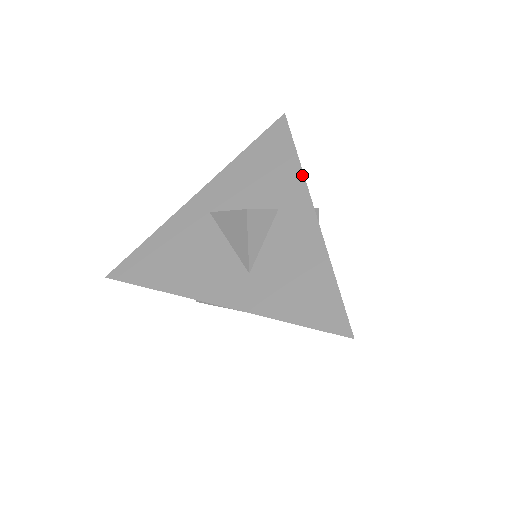
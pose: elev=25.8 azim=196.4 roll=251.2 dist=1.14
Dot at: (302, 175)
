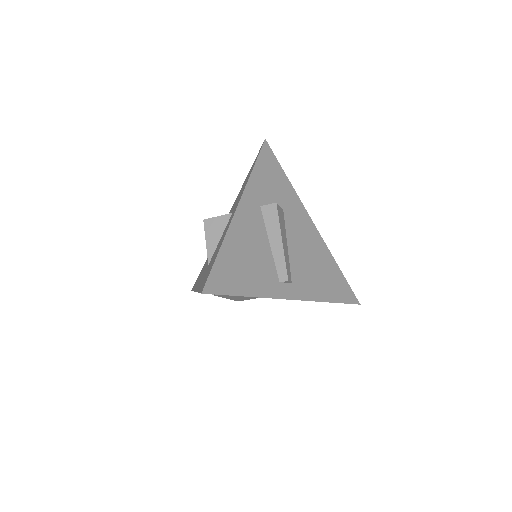
Dot at: (247, 181)
